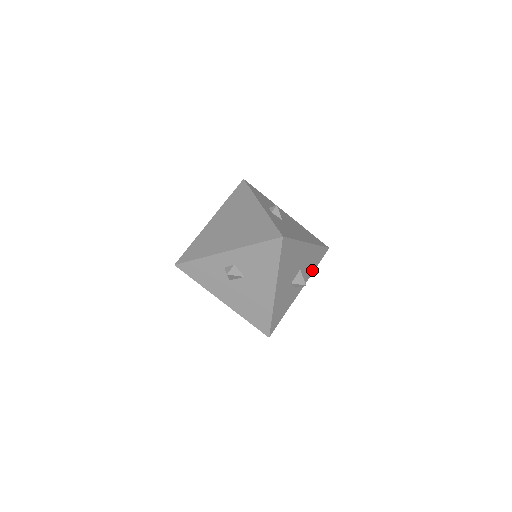
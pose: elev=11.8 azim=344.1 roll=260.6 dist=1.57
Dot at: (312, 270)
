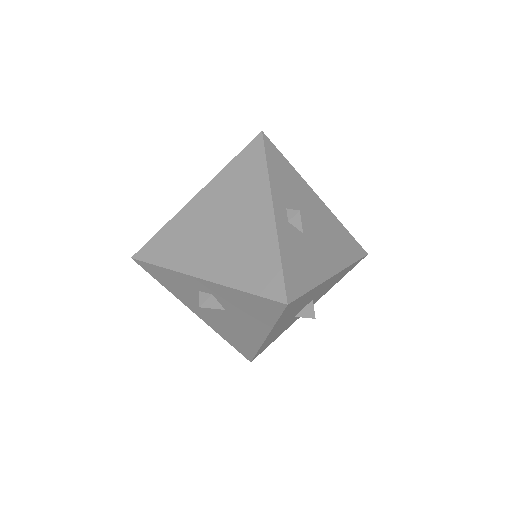
Dot at: (333, 285)
